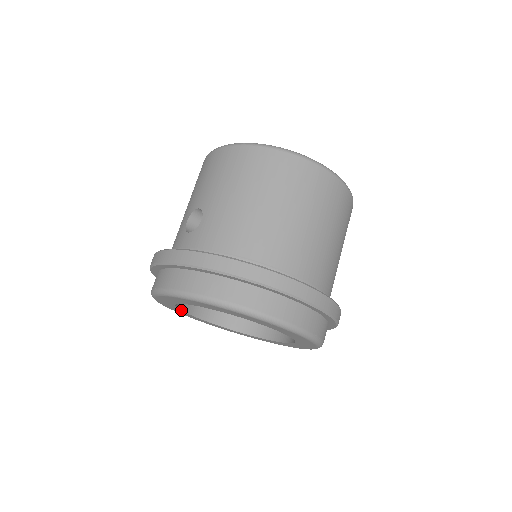
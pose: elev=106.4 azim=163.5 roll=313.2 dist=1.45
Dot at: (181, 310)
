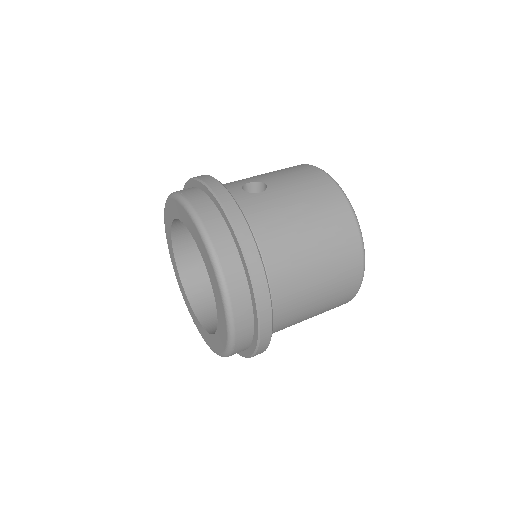
Dot at: (171, 227)
